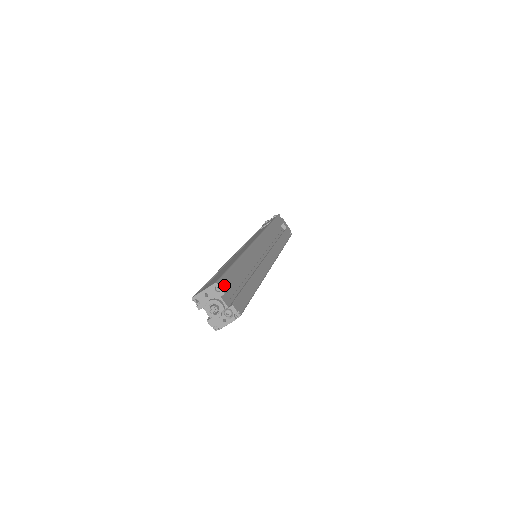
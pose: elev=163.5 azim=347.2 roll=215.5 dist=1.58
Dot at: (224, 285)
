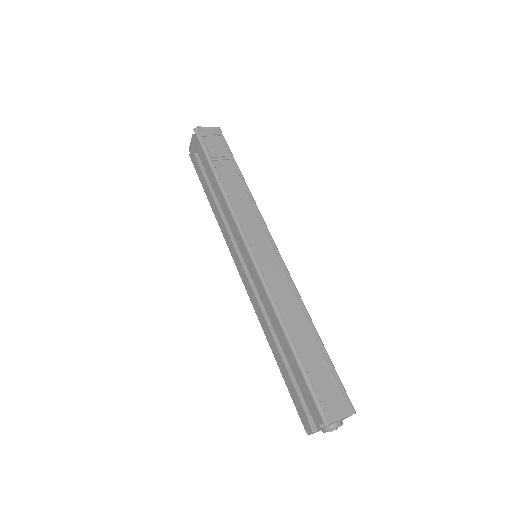
Dot at: occluded
